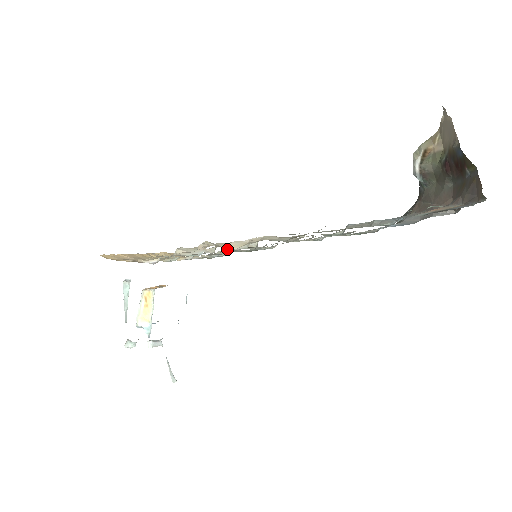
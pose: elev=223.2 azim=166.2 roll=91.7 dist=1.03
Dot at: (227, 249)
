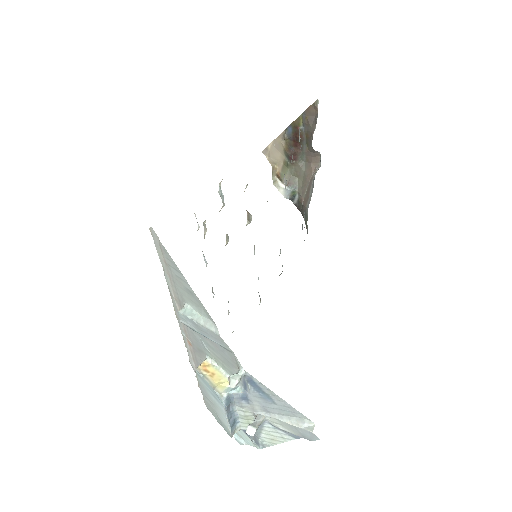
Dot at: occluded
